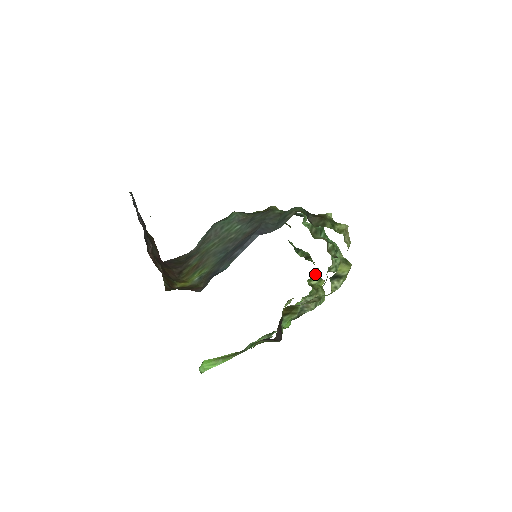
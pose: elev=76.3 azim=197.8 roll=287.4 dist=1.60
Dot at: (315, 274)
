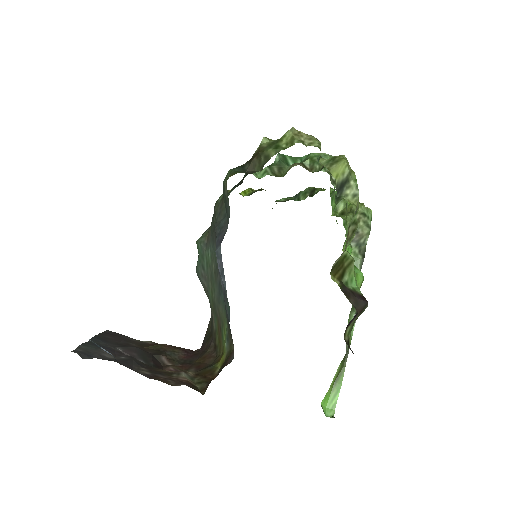
Dot at: (331, 201)
